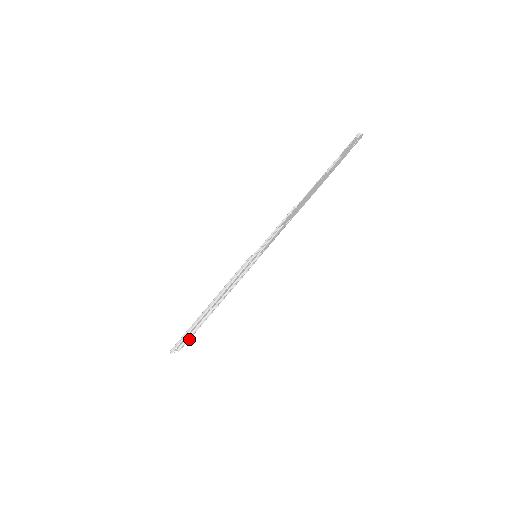
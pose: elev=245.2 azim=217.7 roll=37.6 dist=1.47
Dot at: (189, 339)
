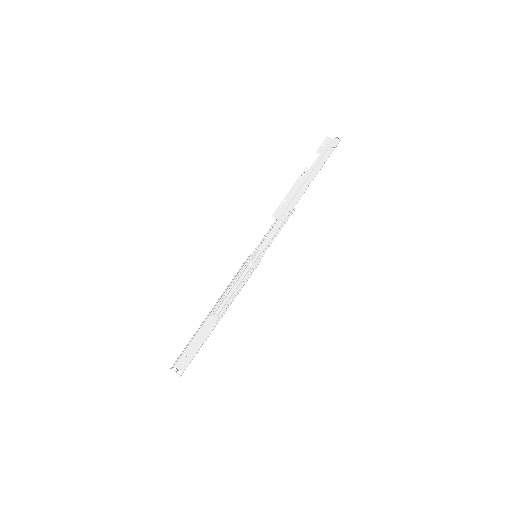
Dot at: (192, 359)
